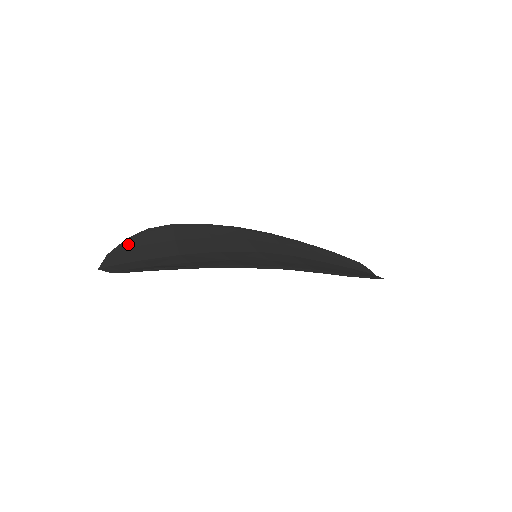
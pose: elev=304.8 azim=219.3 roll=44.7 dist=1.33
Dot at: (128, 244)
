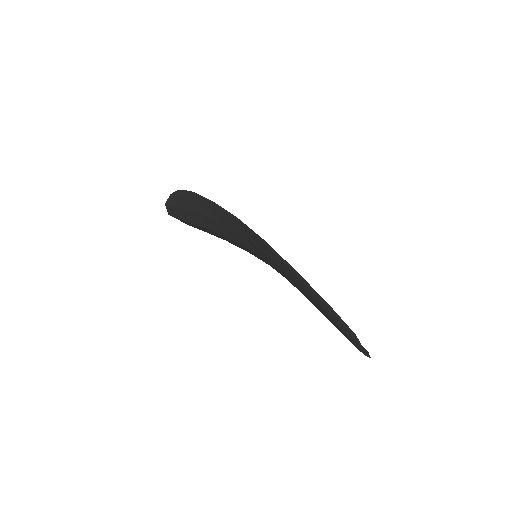
Dot at: occluded
